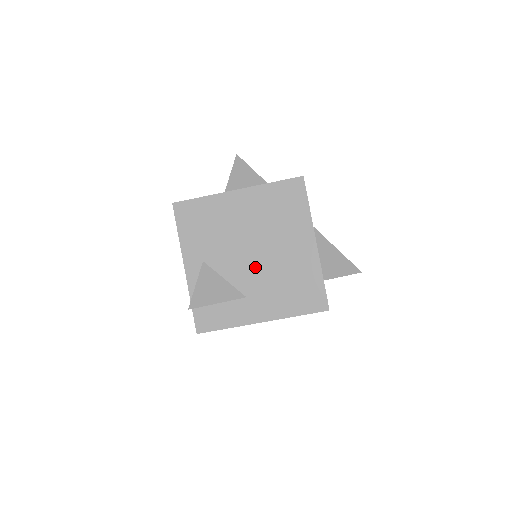
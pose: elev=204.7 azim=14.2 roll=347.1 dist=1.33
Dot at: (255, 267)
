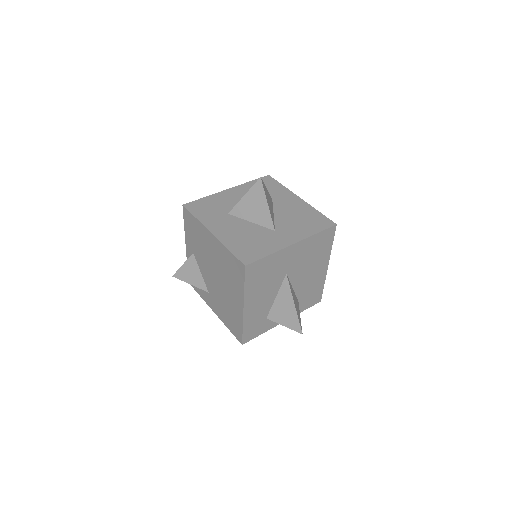
Dot at: (214, 284)
